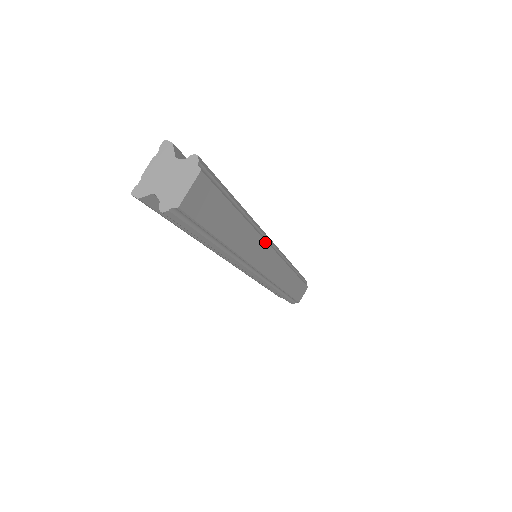
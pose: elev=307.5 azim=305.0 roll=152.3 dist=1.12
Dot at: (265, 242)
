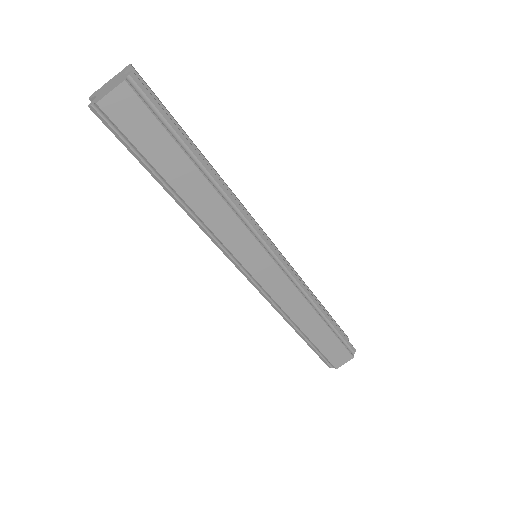
Dot at: (246, 228)
